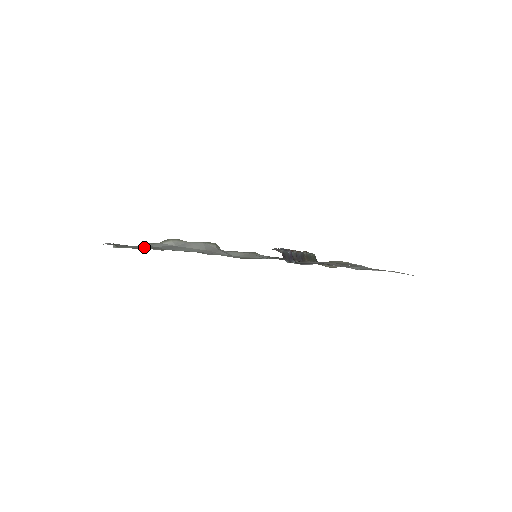
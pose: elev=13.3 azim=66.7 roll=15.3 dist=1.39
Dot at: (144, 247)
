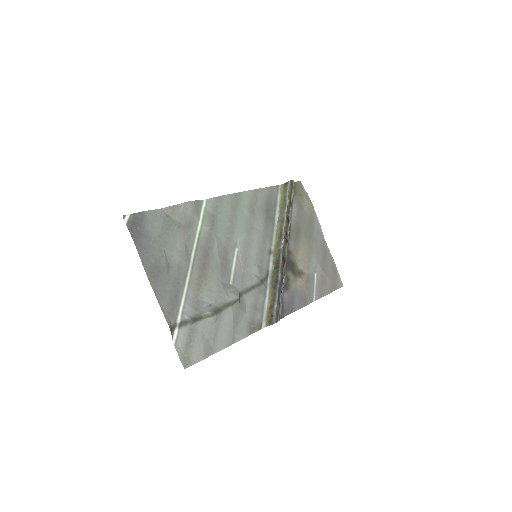
Dot at: (196, 344)
